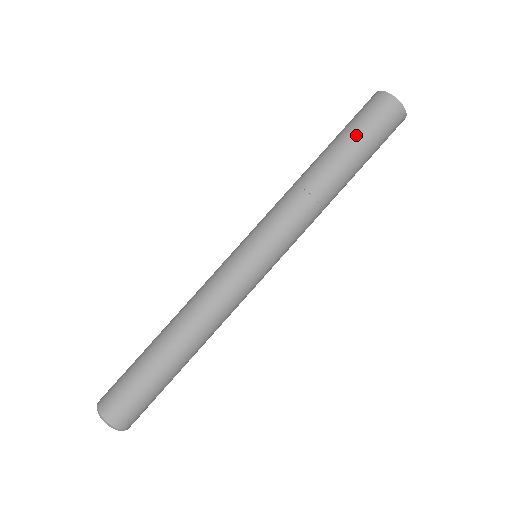
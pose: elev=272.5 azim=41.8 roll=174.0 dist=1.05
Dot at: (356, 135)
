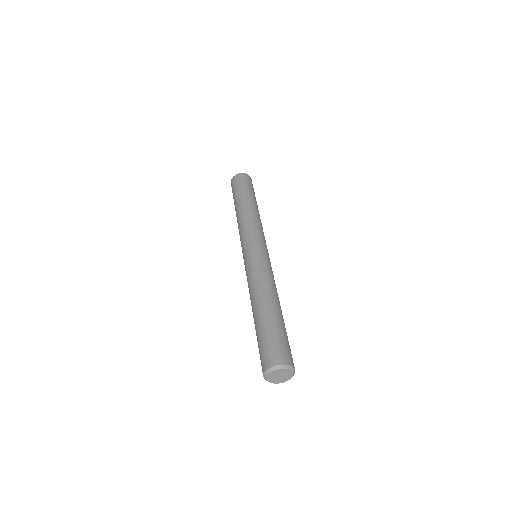
Dot at: (239, 191)
